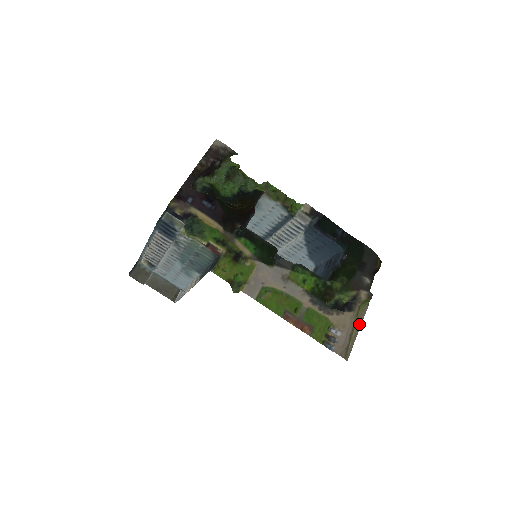
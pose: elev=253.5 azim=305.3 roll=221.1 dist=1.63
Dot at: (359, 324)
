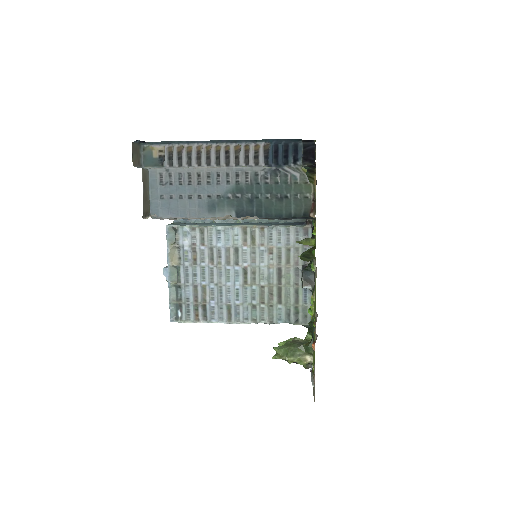
Dot at: occluded
